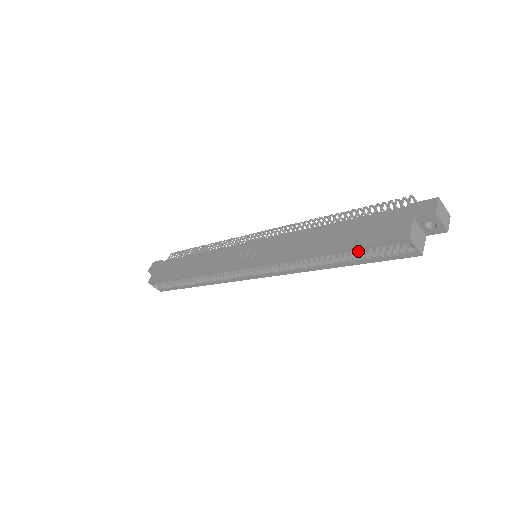
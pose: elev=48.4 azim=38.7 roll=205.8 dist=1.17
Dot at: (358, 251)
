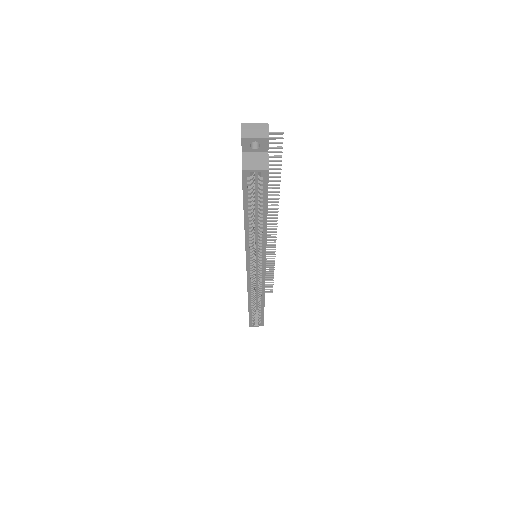
Dot at: (252, 203)
